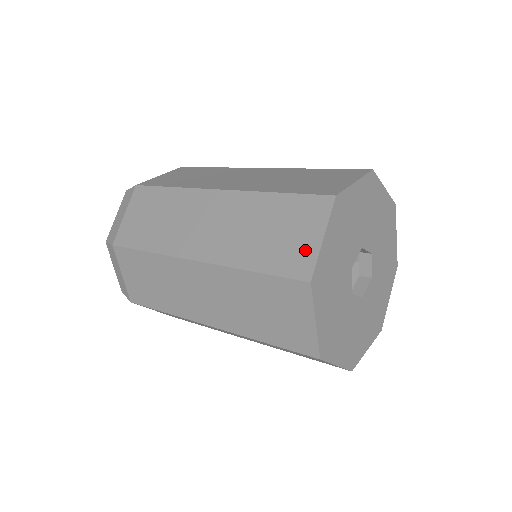
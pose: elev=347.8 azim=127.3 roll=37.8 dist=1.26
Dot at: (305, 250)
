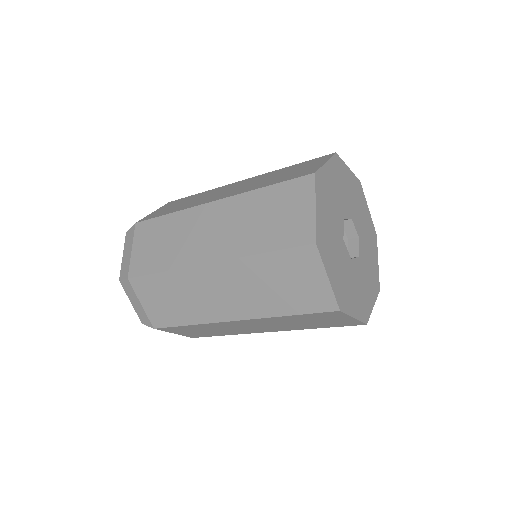
Dot at: (311, 168)
